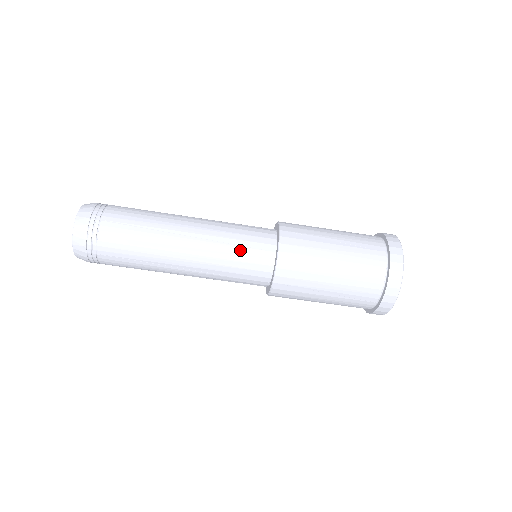
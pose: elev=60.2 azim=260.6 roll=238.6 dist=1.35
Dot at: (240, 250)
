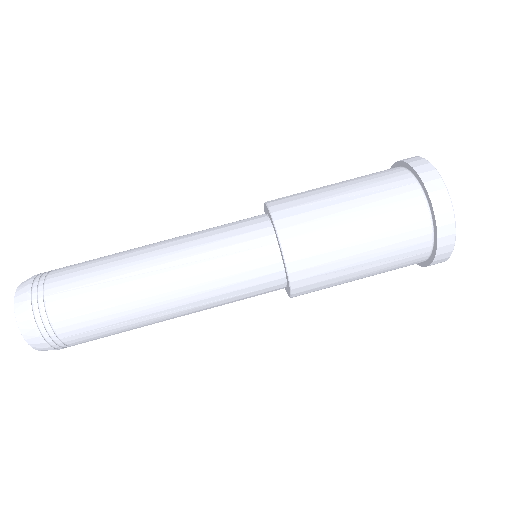
Dot at: (231, 260)
